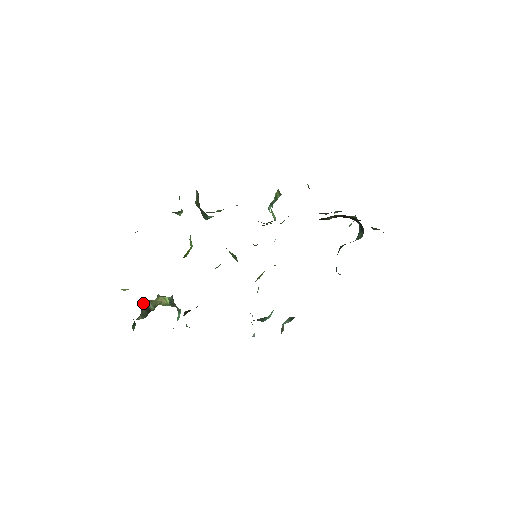
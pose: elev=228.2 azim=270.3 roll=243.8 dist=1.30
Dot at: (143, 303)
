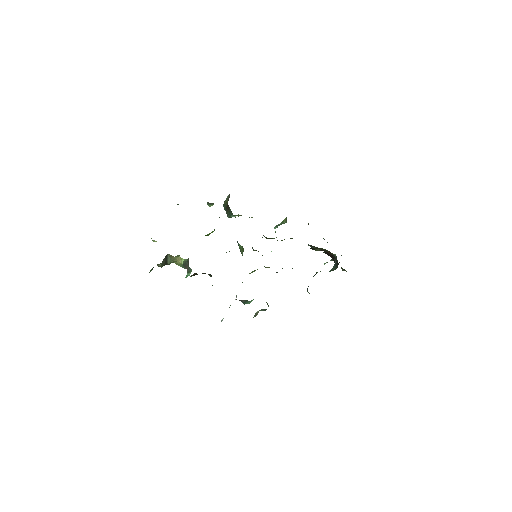
Dot at: (166, 255)
